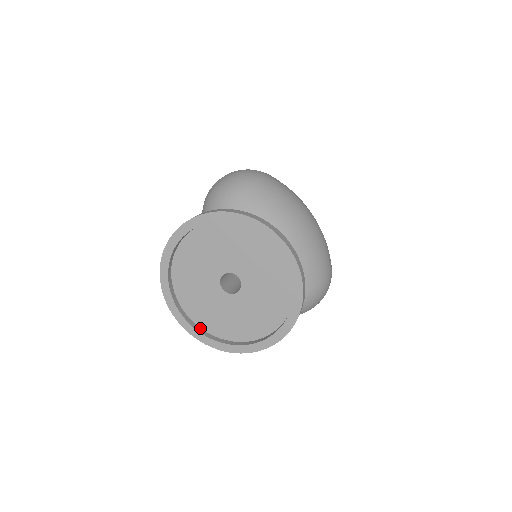
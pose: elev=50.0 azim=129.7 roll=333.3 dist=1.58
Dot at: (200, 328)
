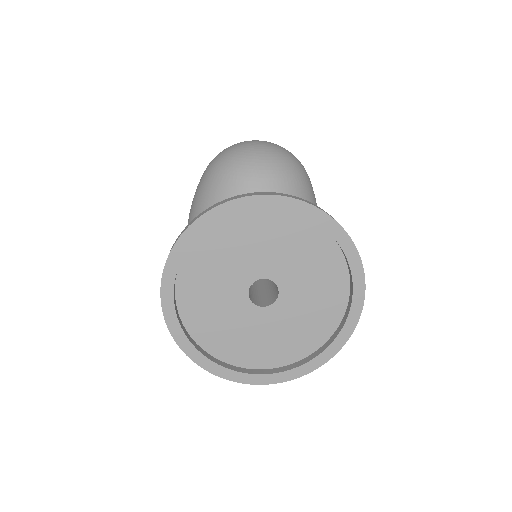
Dot at: (180, 319)
